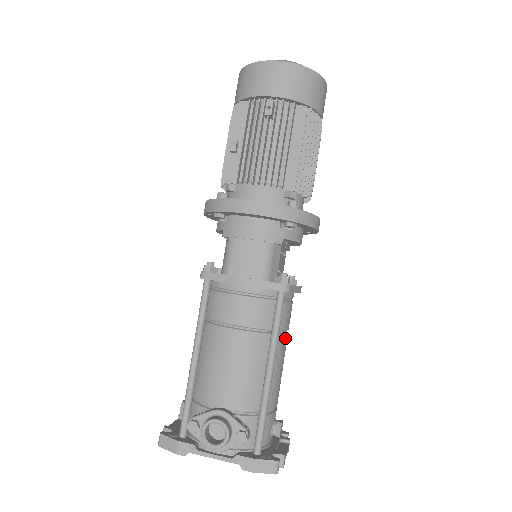
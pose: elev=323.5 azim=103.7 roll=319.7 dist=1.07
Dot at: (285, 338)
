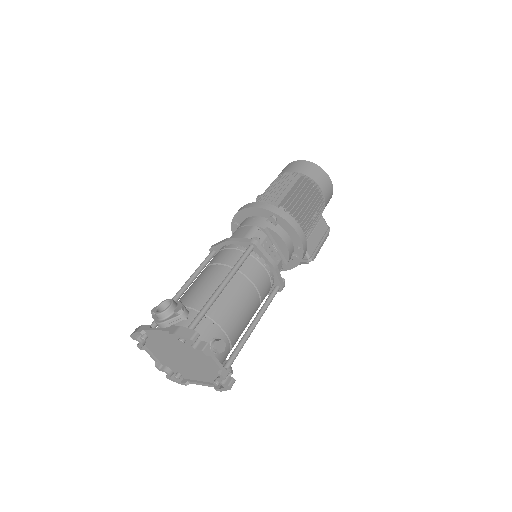
Dot at: (249, 286)
